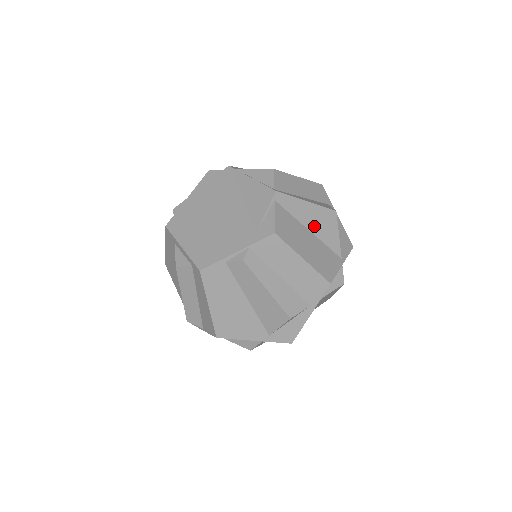
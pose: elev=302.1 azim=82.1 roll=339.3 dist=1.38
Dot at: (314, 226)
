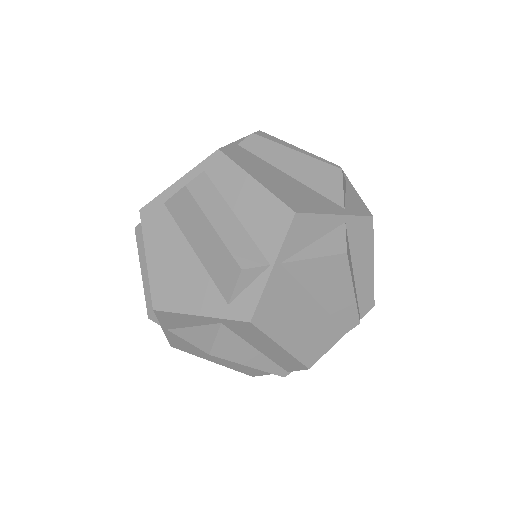
Dot at: occluded
